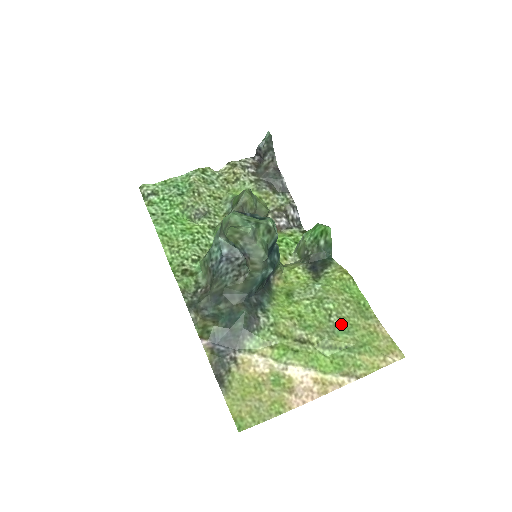
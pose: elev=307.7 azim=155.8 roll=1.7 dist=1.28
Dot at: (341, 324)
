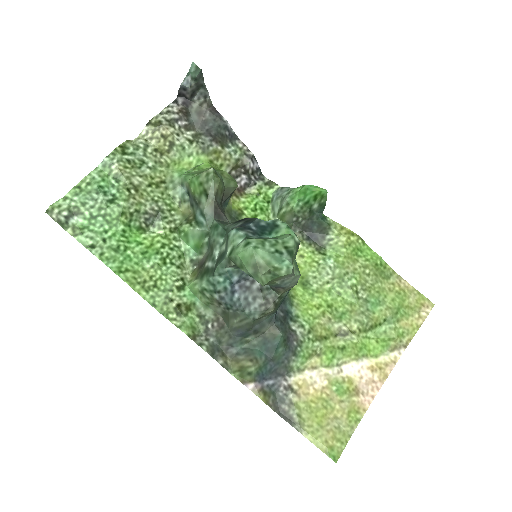
Dot at: (369, 296)
